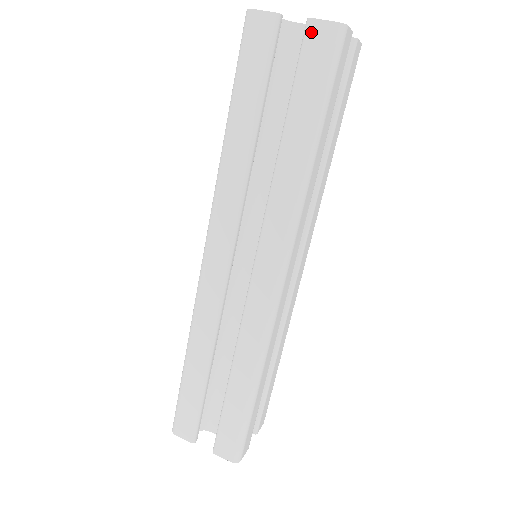
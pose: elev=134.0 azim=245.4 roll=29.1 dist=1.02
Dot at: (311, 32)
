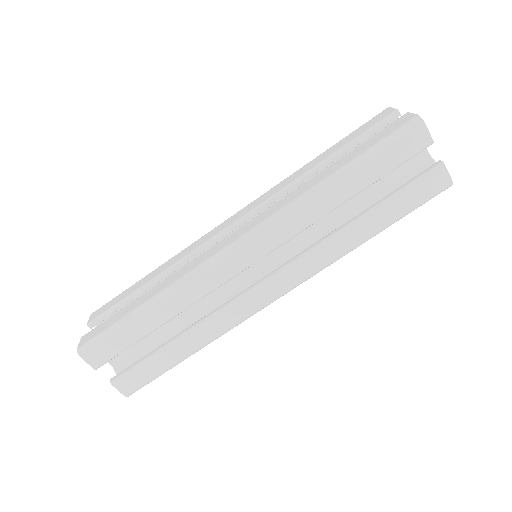
Dot at: (401, 118)
